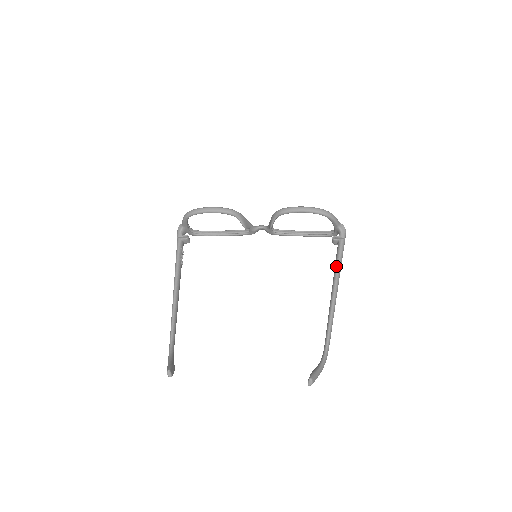
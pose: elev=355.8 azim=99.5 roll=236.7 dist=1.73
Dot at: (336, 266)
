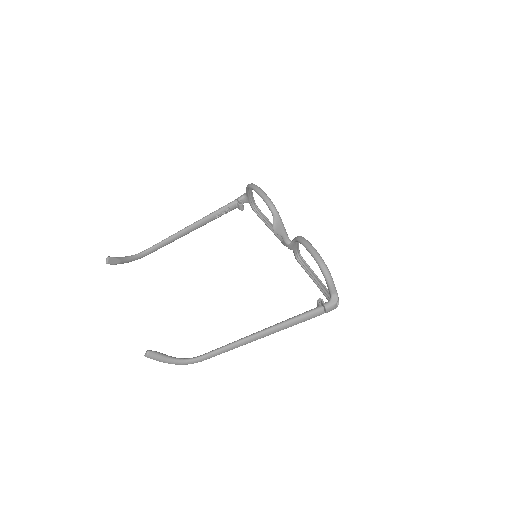
Dot at: (289, 318)
